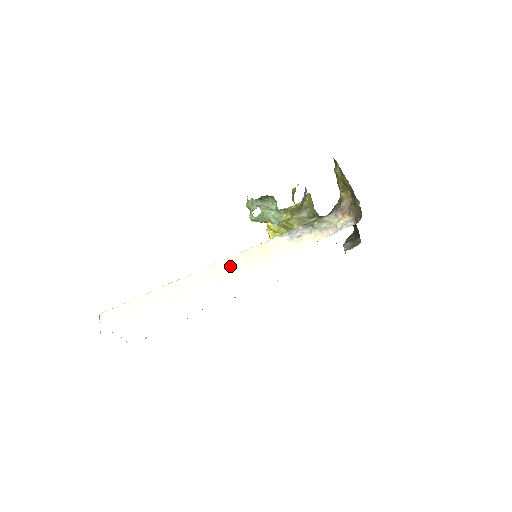
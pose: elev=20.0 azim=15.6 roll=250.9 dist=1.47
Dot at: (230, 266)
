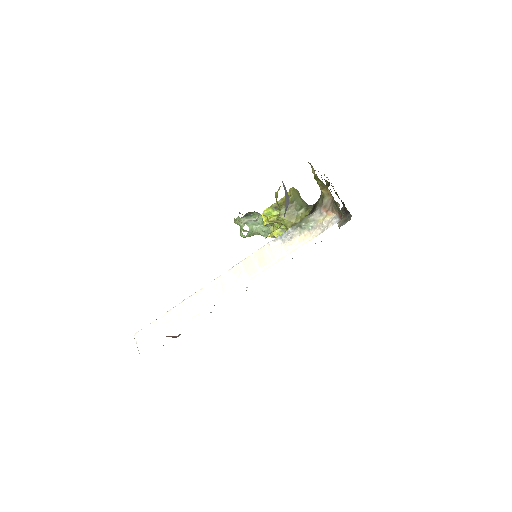
Dot at: (234, 277)
